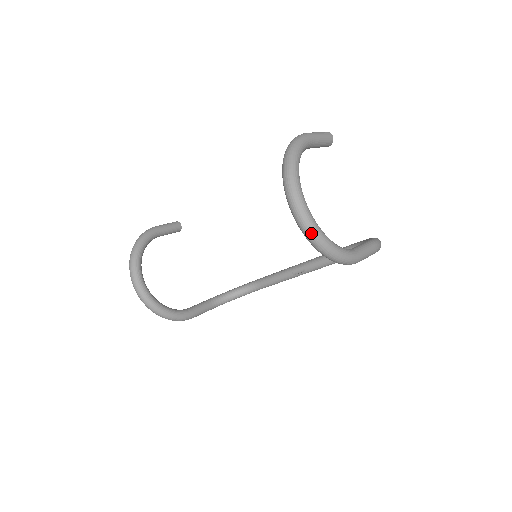
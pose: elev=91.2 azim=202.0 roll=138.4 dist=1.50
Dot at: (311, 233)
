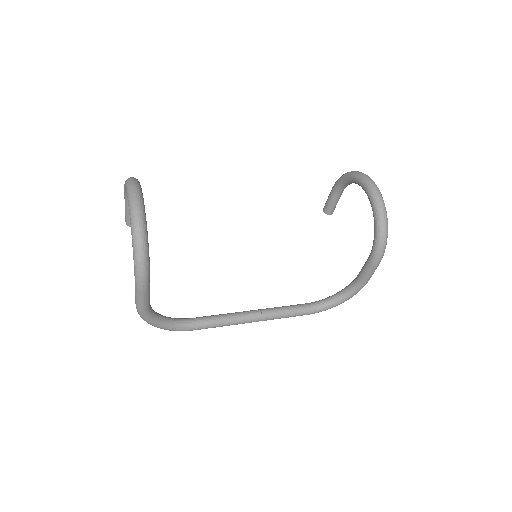
Dot at: (384, 204)
